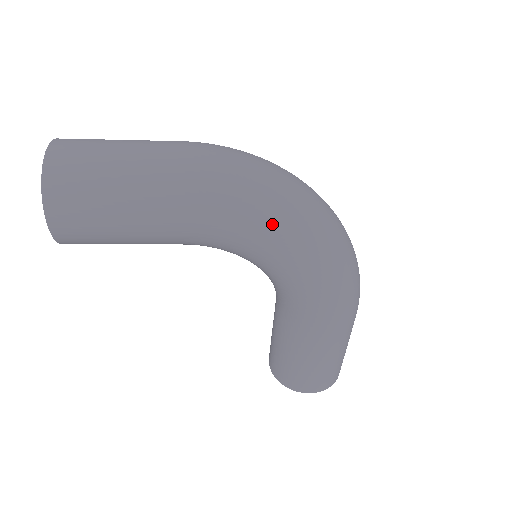
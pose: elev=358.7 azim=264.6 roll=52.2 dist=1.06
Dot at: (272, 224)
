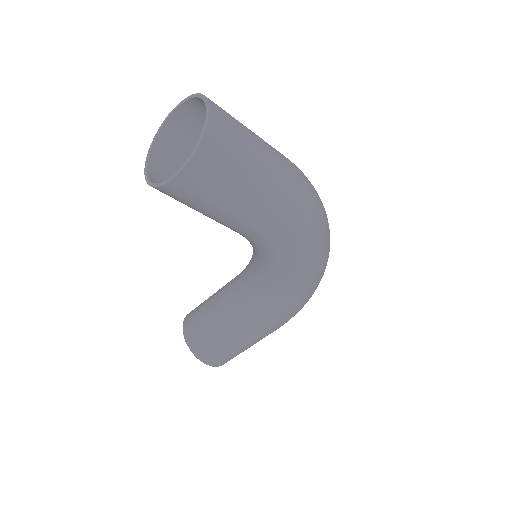
Dot at: (312, 253)
